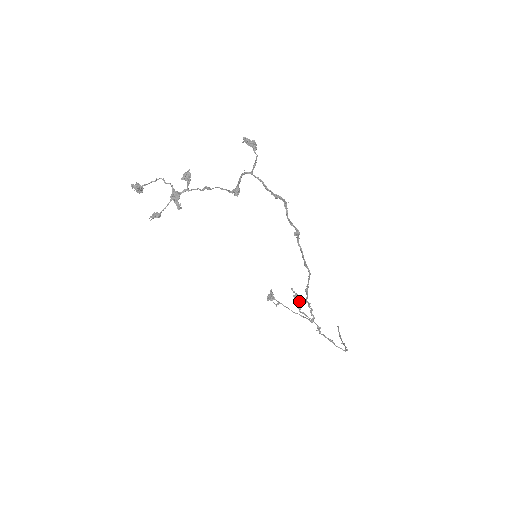
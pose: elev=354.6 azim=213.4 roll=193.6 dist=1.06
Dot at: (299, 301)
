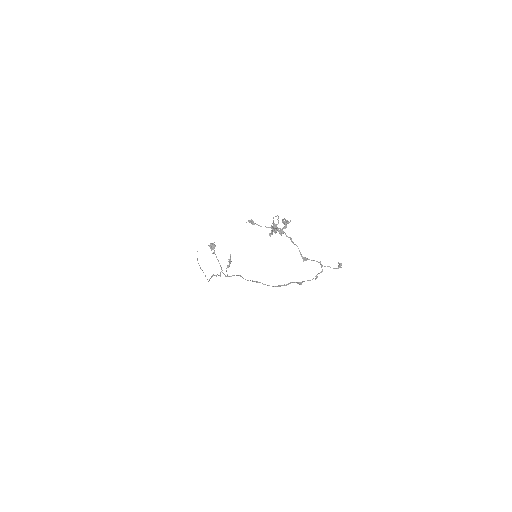
Dot at: occluded
